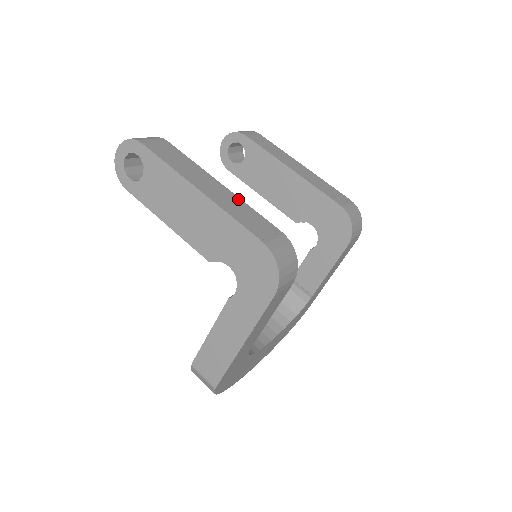
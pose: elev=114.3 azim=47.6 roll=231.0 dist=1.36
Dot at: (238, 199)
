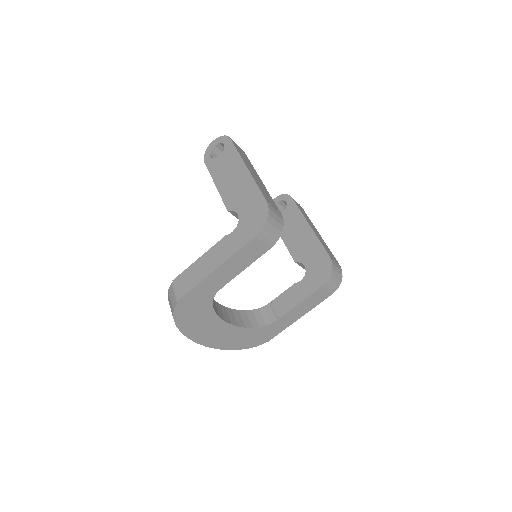
Dot at: (266, 189)
